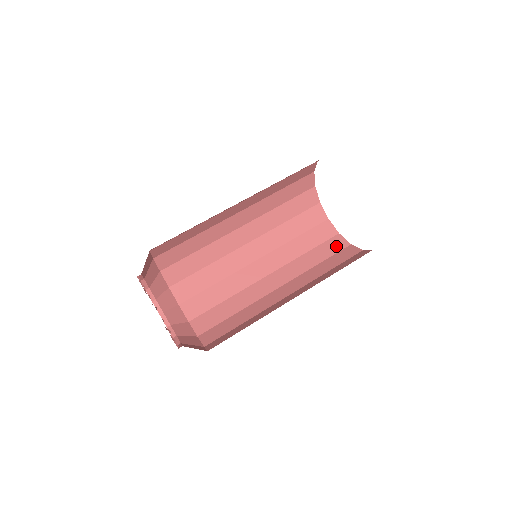
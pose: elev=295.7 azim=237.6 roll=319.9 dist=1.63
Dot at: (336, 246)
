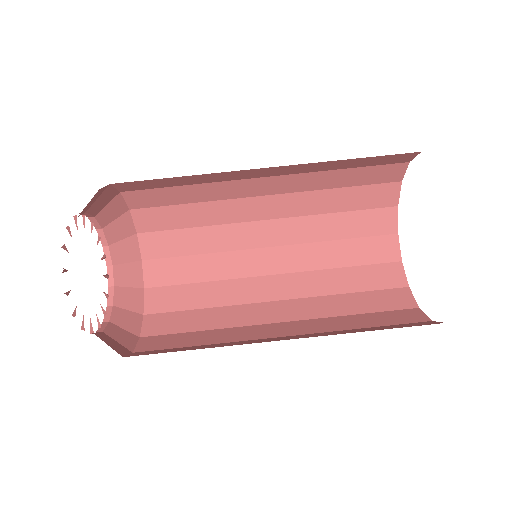
Dot at: (395, 301)
